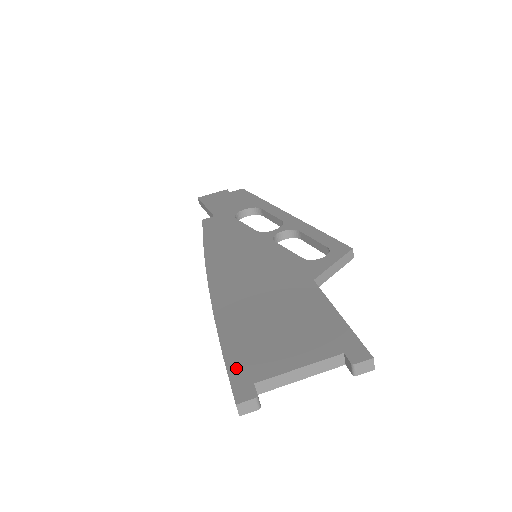
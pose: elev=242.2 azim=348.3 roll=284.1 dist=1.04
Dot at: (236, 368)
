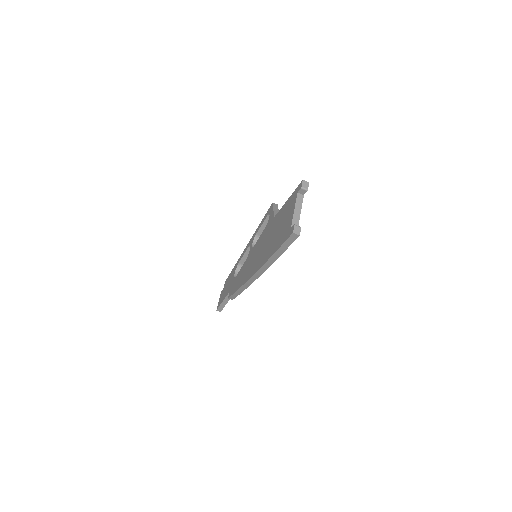
Dot at: (284, 239)
